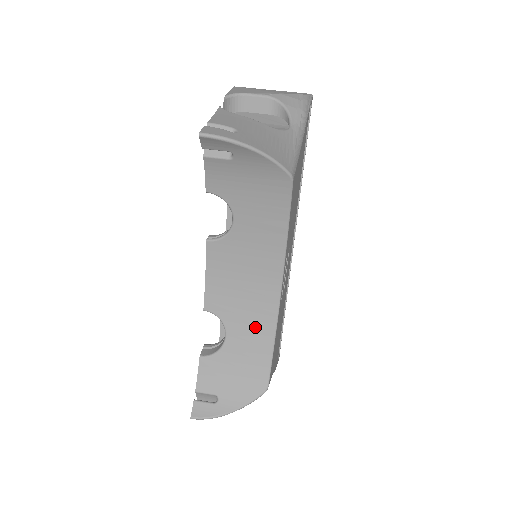
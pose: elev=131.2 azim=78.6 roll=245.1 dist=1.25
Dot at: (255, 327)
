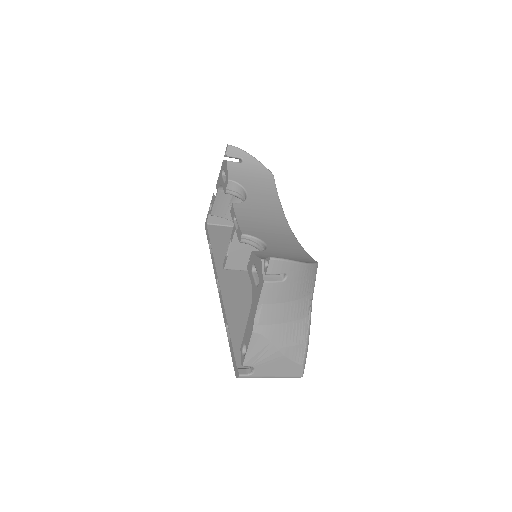
Dot at: (284, 241)
